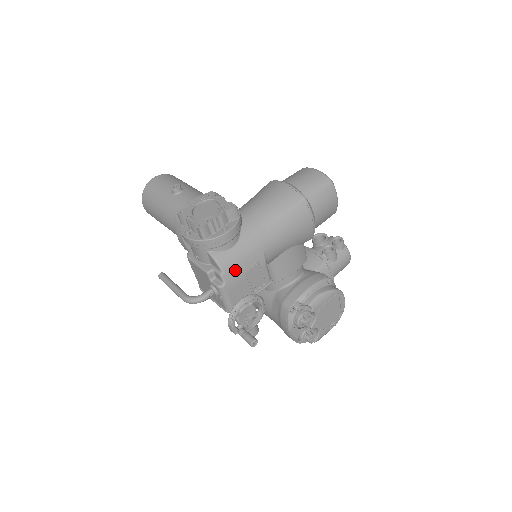
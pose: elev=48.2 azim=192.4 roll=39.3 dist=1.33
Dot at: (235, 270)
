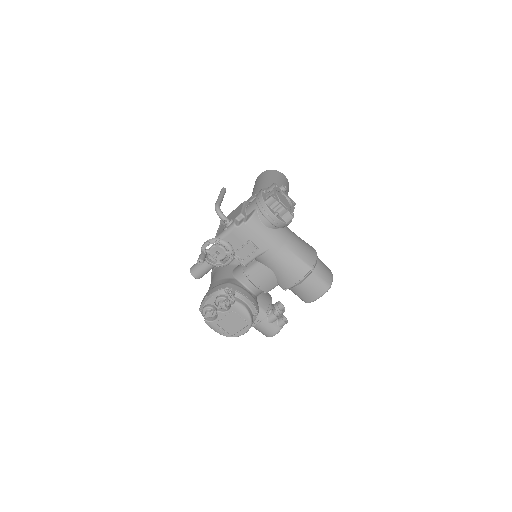
Dot at: (249, 232)
